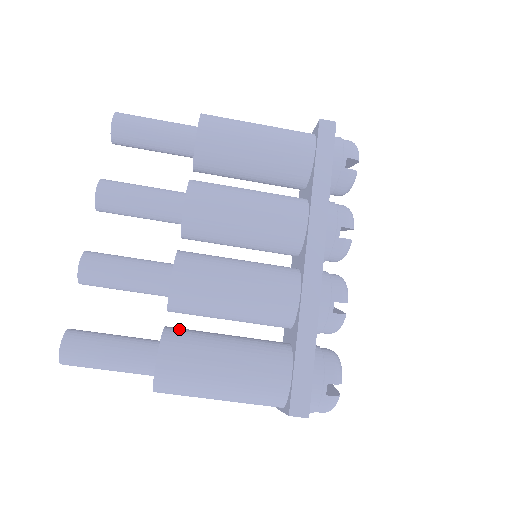
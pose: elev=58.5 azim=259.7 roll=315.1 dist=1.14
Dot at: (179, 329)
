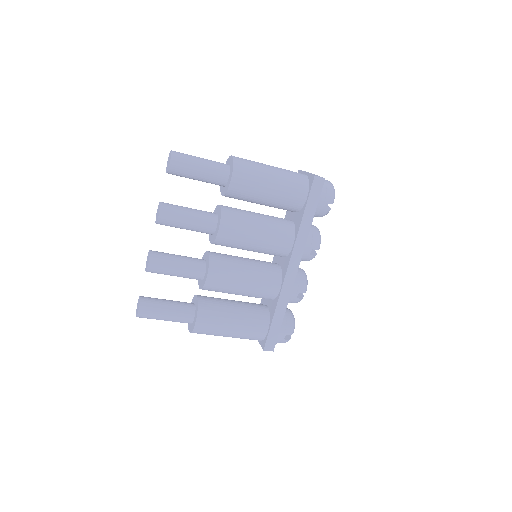
Dot at: (206, 301)
